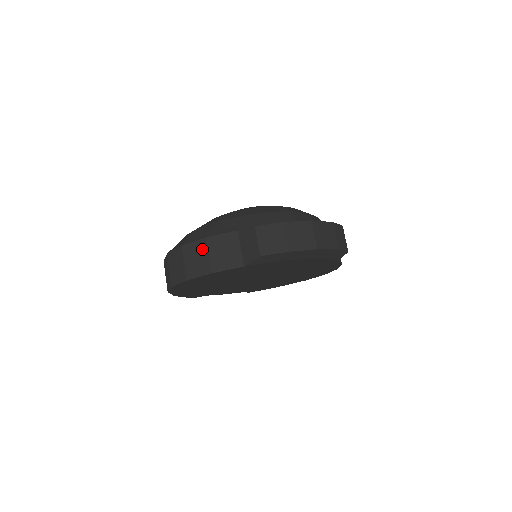
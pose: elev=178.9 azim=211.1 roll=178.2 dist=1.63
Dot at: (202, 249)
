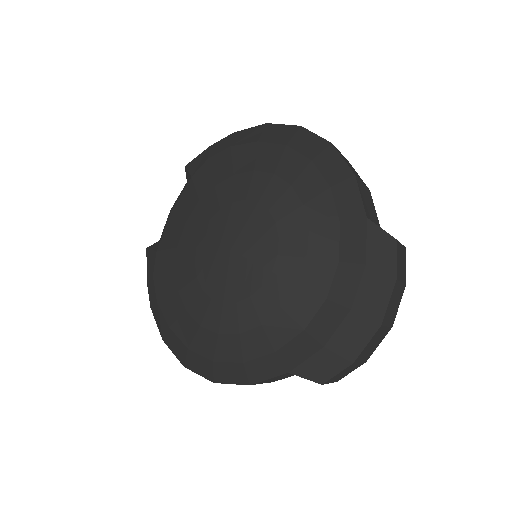
Dot at: occluded
